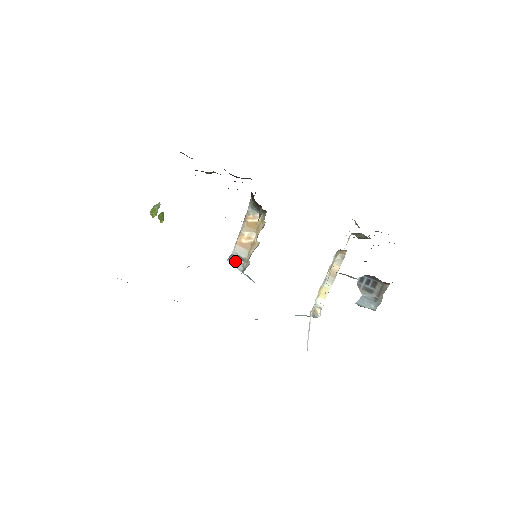
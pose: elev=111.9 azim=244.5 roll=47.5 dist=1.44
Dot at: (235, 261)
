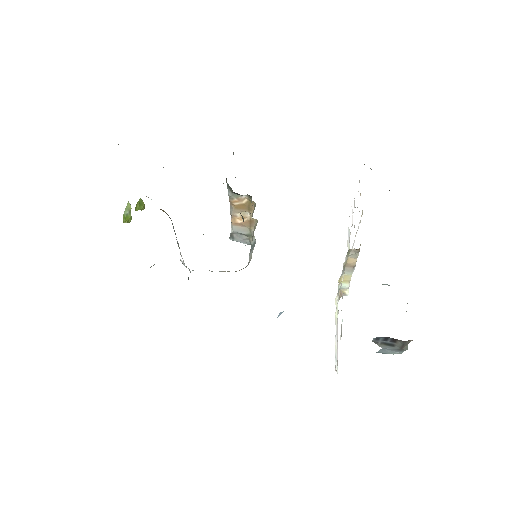
Dot at: (238, 238)
